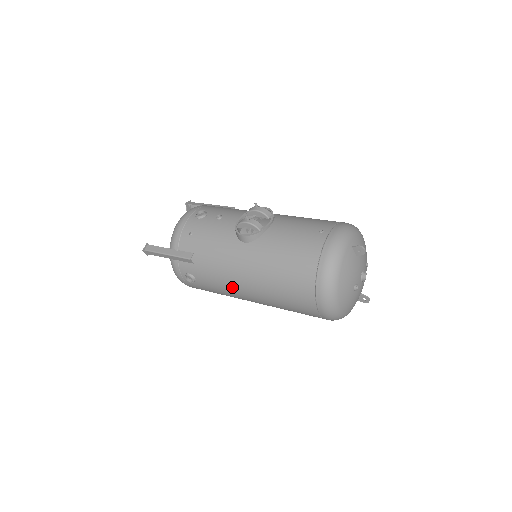
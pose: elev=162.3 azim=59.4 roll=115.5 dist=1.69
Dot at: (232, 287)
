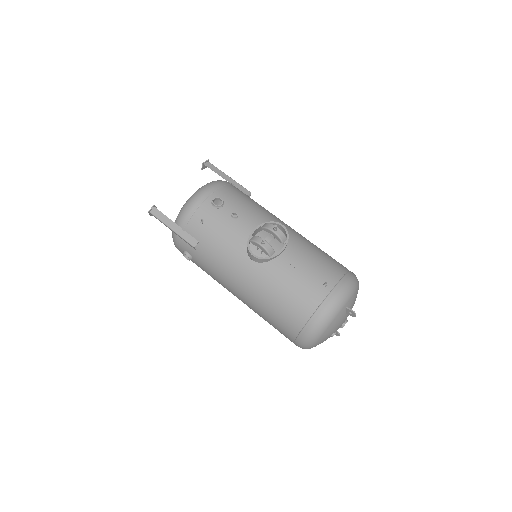
Dot at: (225, 285)
